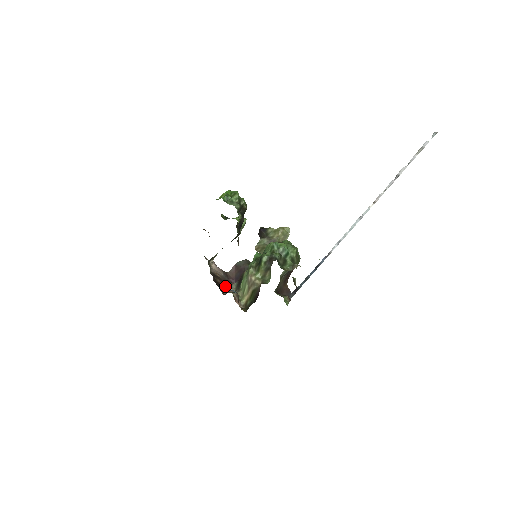
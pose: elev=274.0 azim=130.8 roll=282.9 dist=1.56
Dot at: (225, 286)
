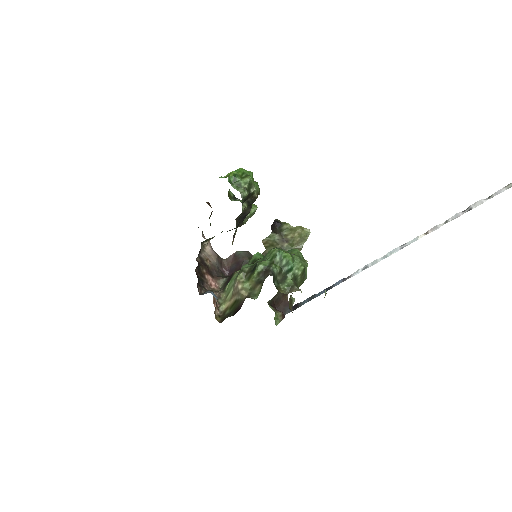
Dot at: (210, 280)
